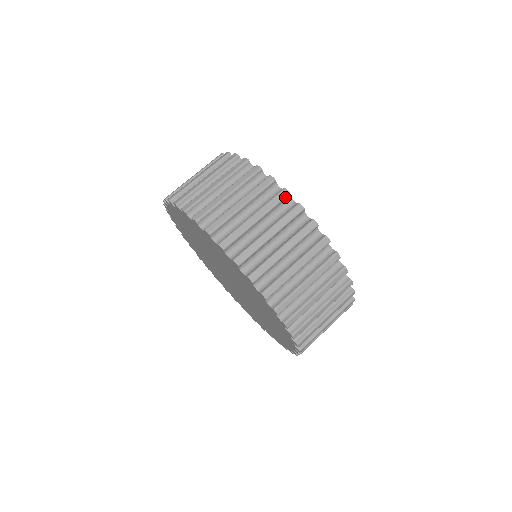
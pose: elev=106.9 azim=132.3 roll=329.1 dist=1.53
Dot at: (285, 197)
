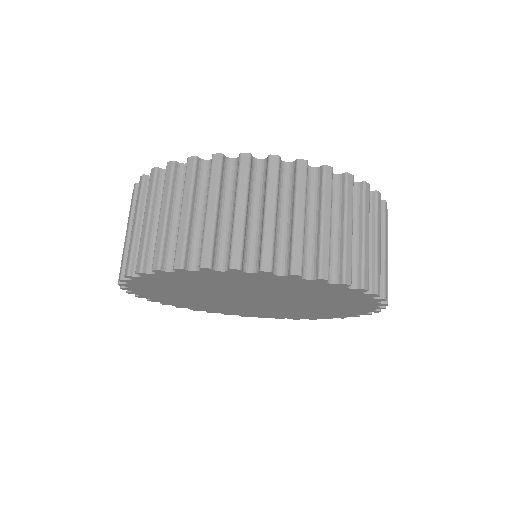
Dot at: (173, 168)
